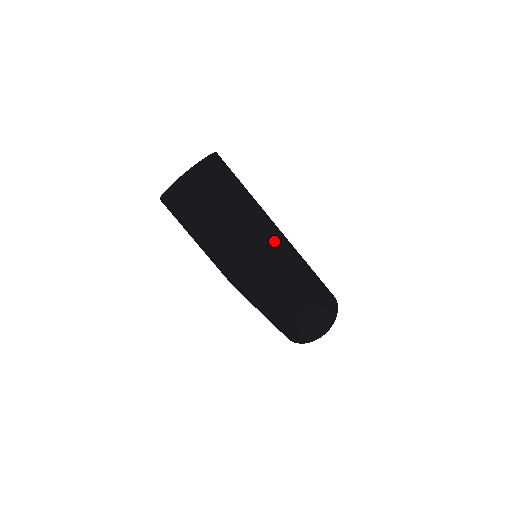
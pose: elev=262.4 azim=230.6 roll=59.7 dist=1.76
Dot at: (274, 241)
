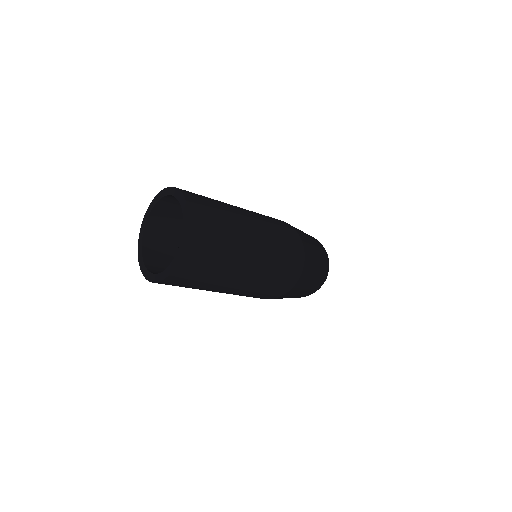
Dot at: (287, 232)
